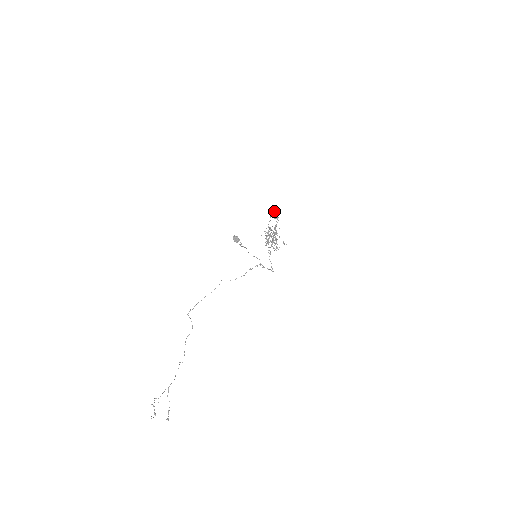
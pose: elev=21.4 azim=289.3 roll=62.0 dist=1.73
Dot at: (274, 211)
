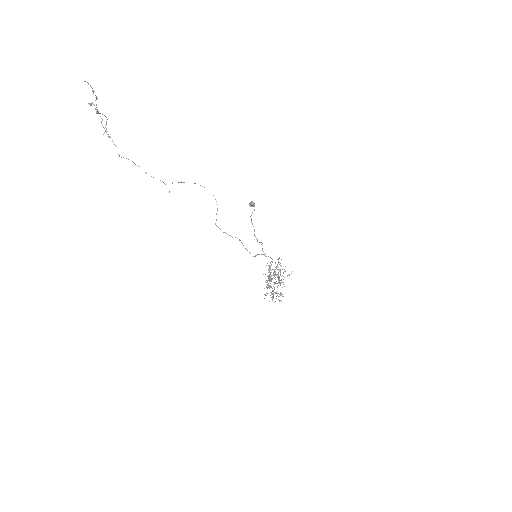
Dot at: occluded
